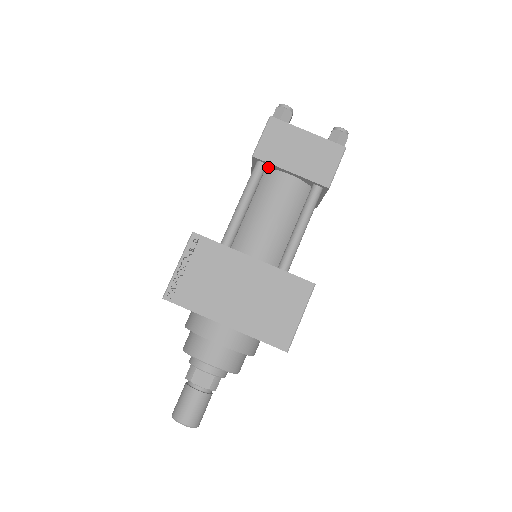
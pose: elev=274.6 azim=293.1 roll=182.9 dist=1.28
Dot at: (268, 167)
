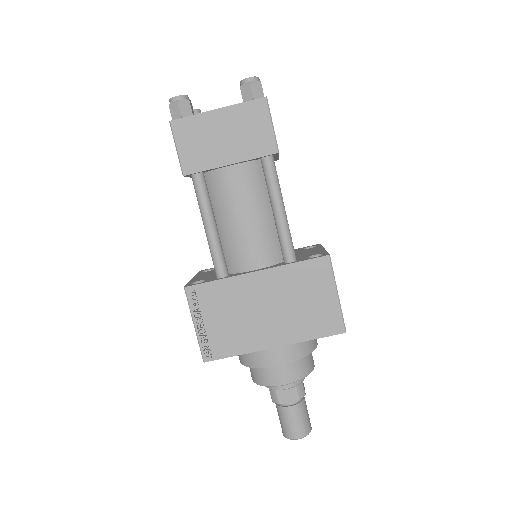
Dot at: (206, 172)
